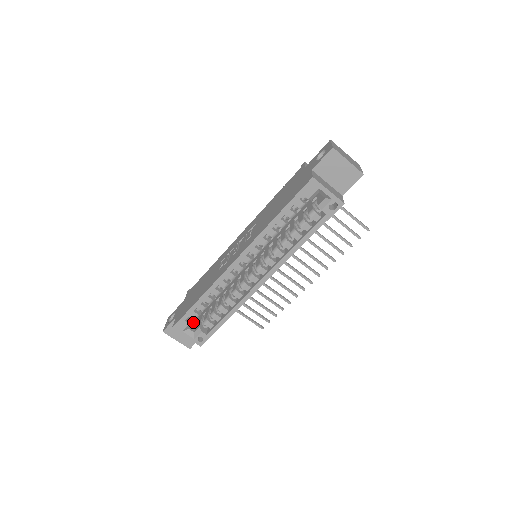
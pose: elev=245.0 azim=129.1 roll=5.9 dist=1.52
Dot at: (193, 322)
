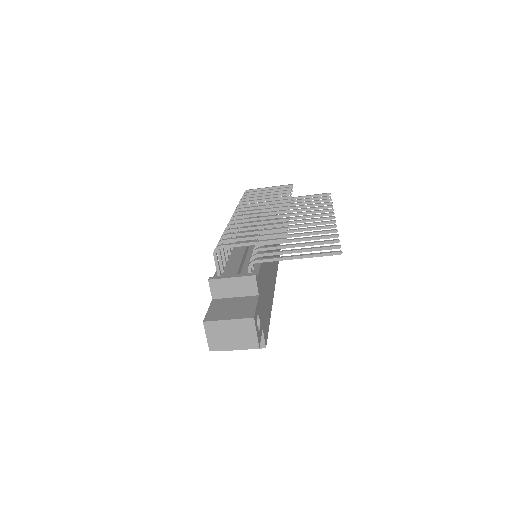
Dot at: occluded
